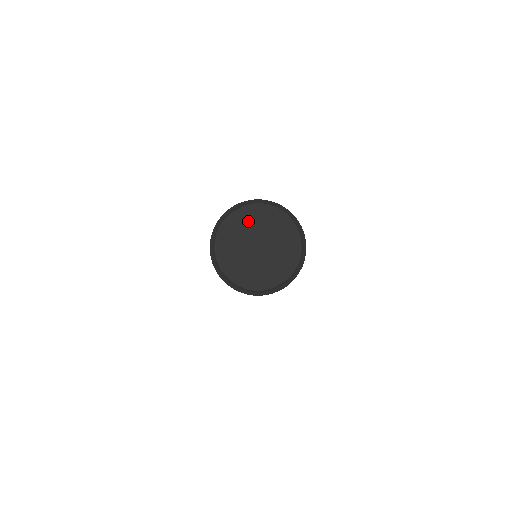
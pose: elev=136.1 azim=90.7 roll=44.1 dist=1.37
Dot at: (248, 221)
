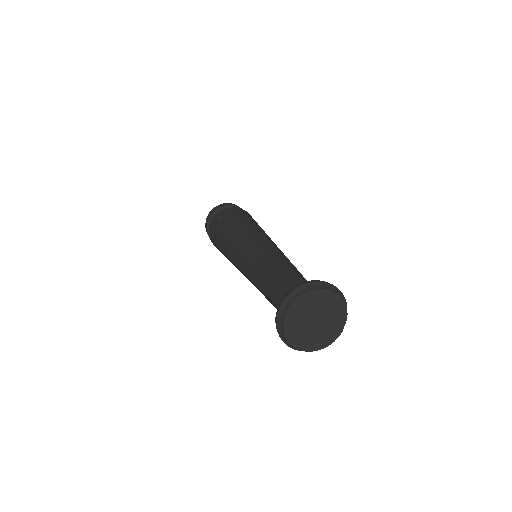
Dot at: (298, 314)
